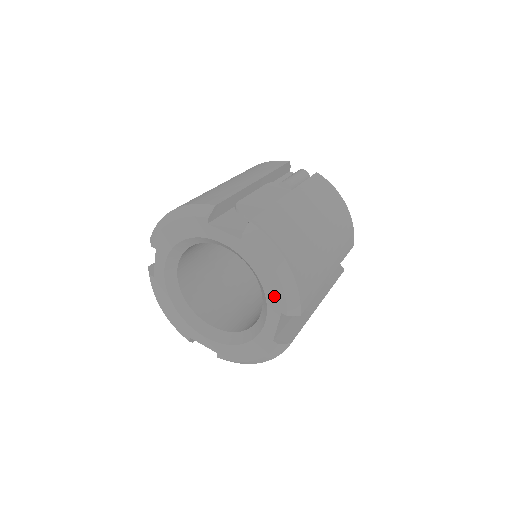
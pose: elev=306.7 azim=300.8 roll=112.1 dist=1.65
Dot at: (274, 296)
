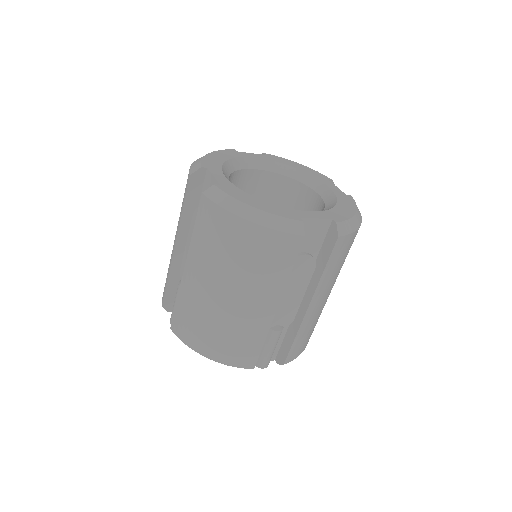
Dot at: (314, 173)
